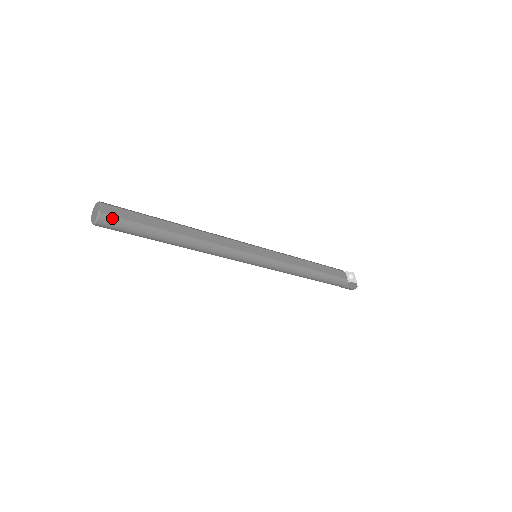
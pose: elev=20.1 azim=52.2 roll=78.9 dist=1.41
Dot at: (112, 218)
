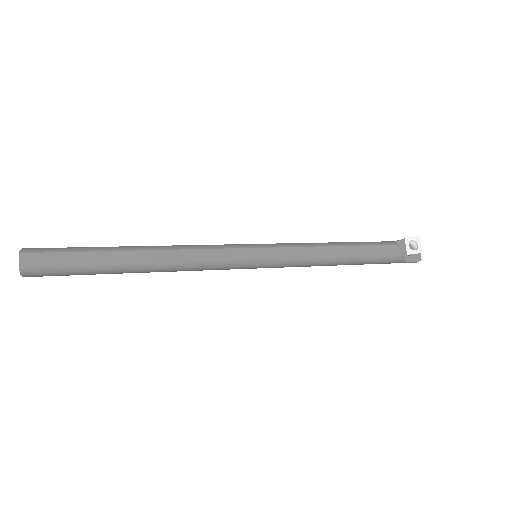
Dot at: (38, 269)
